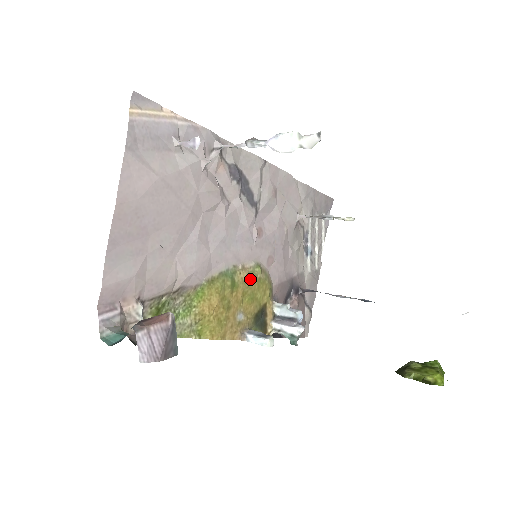
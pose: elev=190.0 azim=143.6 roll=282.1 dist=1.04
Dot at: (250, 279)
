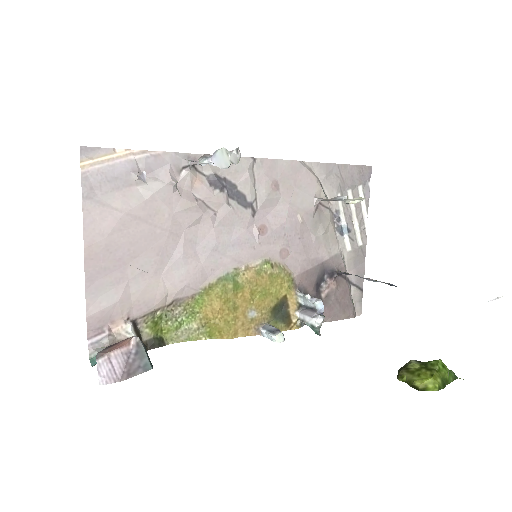
Dot at: (258, 277)
